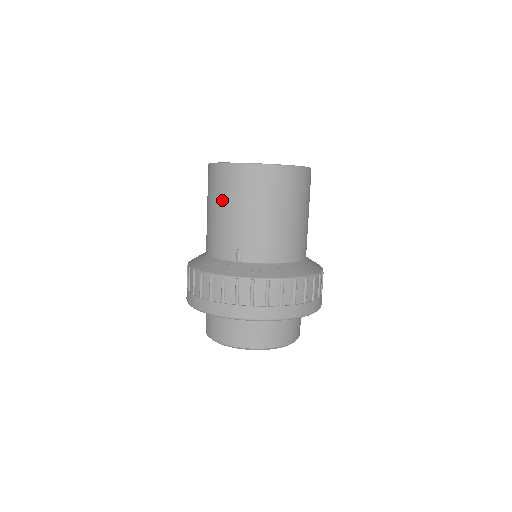
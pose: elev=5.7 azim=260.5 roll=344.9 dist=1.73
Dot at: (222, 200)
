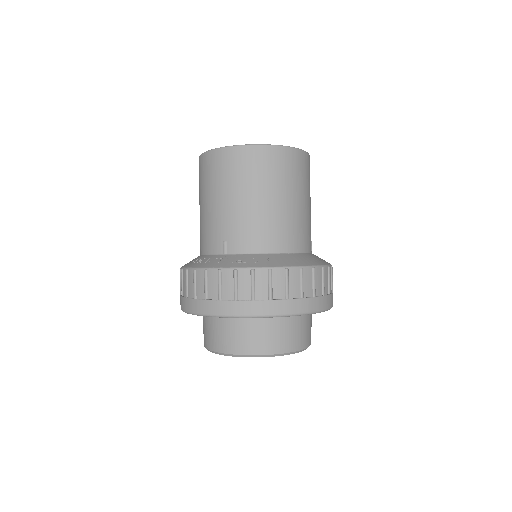
Dot at: (207, 190)
